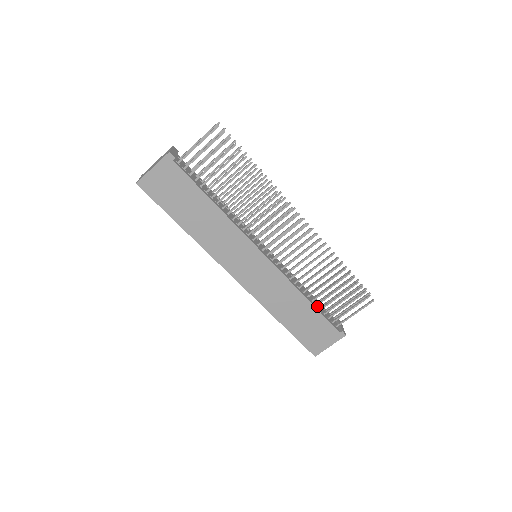
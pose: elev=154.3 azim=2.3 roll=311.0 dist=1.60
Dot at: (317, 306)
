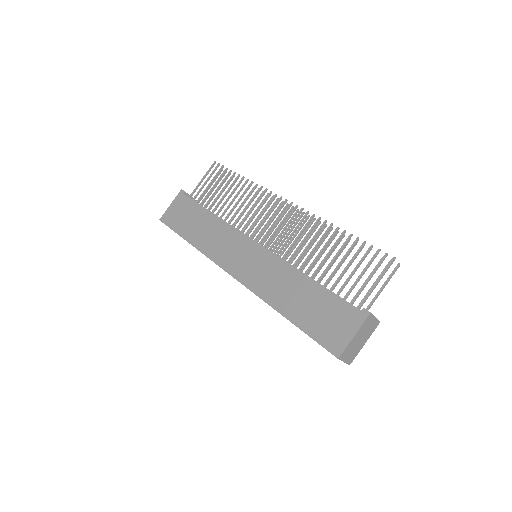
Dot at: occluded
